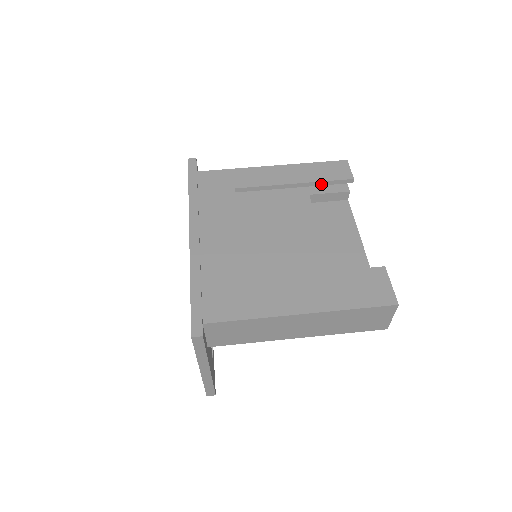
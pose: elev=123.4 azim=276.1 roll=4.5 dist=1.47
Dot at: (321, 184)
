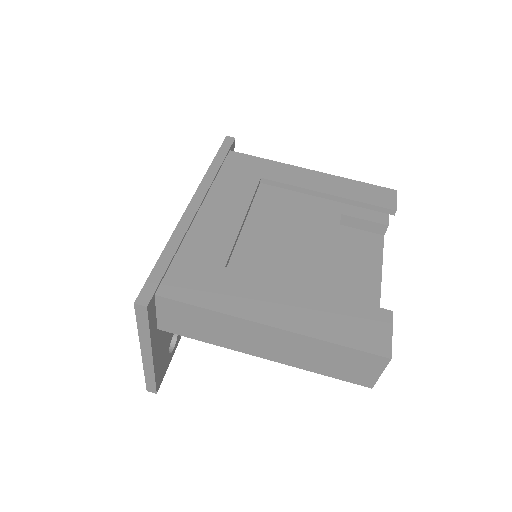
Dot at: (357, 204)
